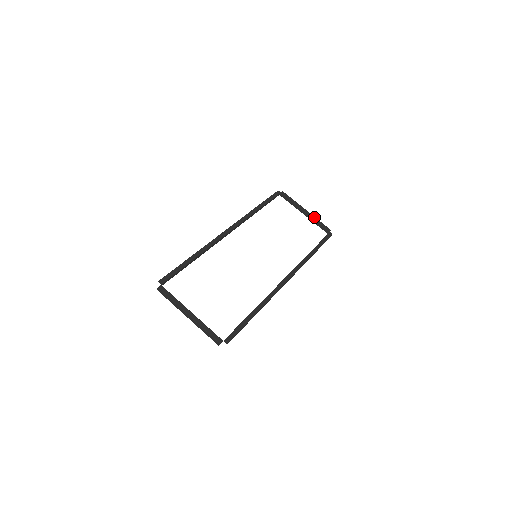
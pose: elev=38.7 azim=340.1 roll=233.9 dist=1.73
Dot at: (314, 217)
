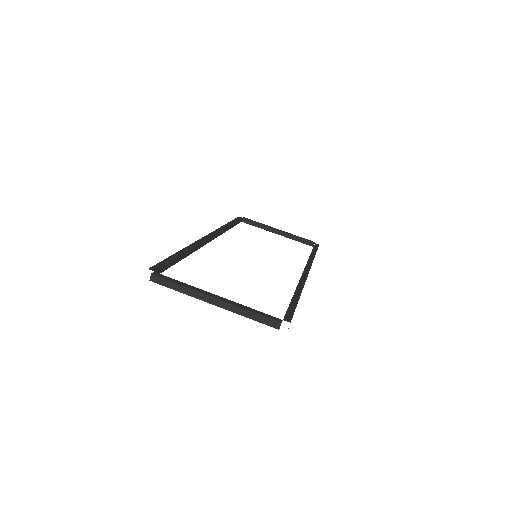
Dot at: (290, 234)
